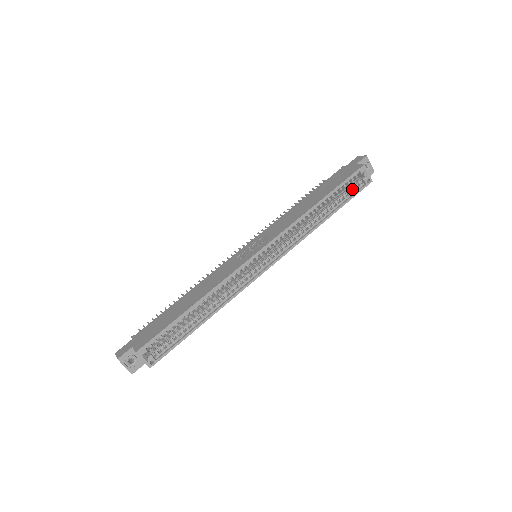
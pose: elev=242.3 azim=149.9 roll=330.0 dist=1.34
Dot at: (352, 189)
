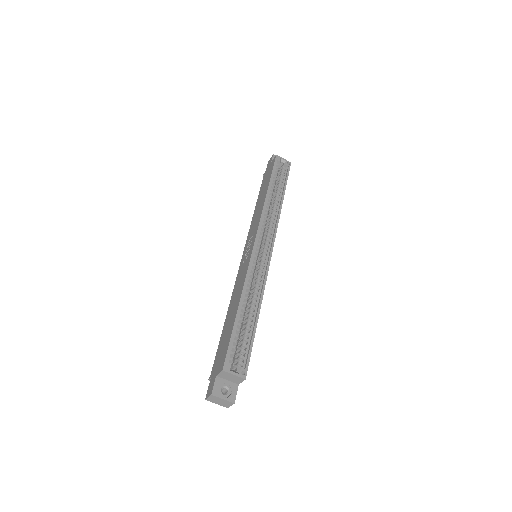
Dot at: (282, 174)
